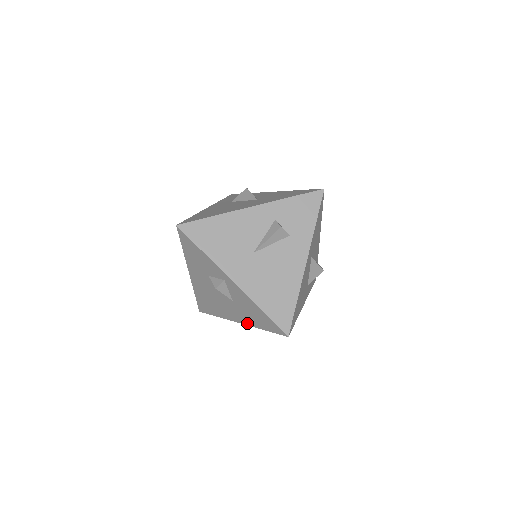
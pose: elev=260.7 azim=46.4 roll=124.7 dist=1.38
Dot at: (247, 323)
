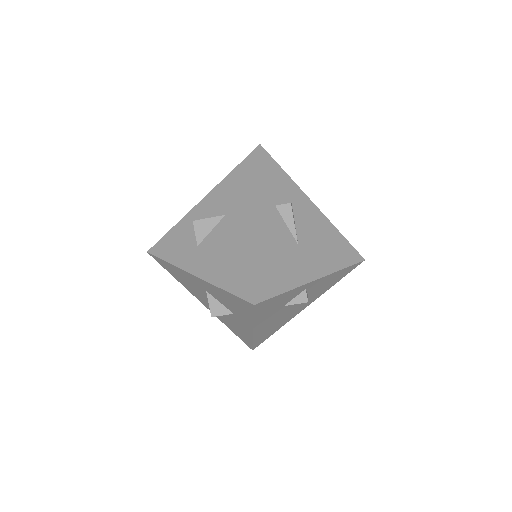
Dot at: (318, 297)
